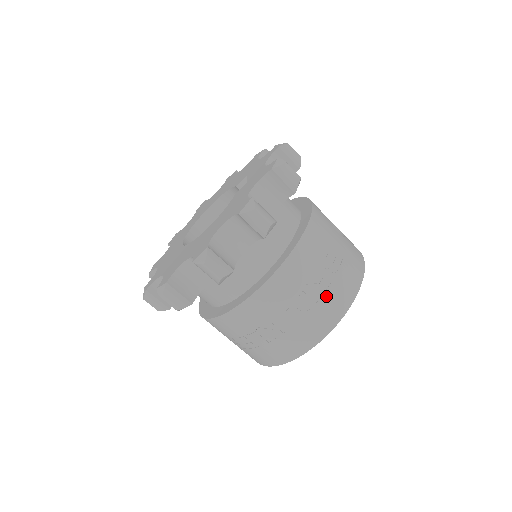
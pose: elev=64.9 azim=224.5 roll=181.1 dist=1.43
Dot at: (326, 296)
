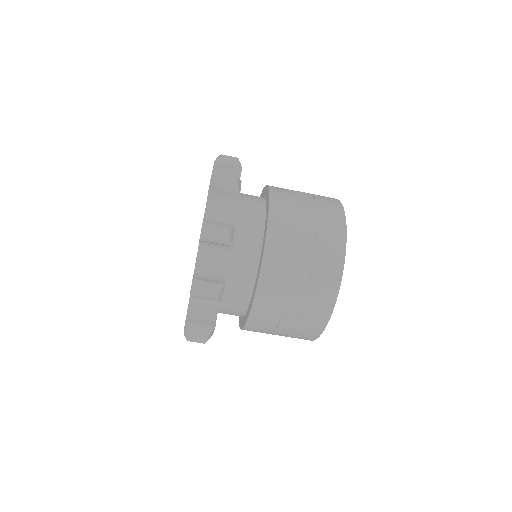
Dot at: (317, 258)
